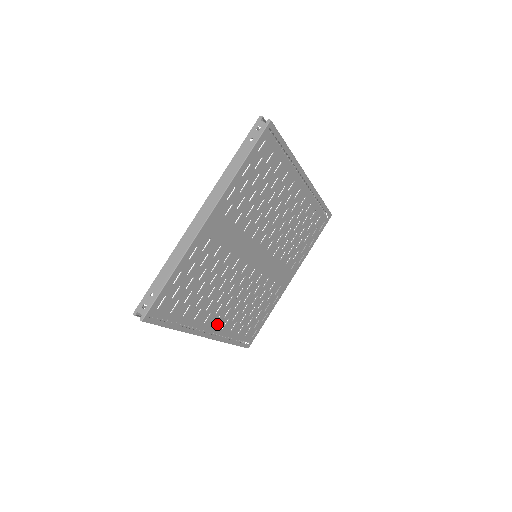
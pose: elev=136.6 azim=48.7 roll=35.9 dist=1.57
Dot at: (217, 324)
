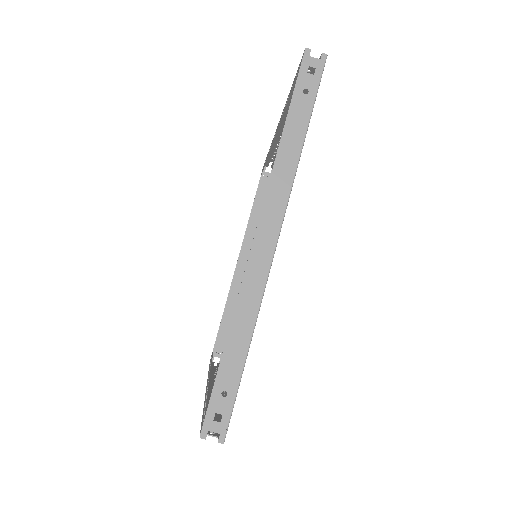
Dot at: occluded
